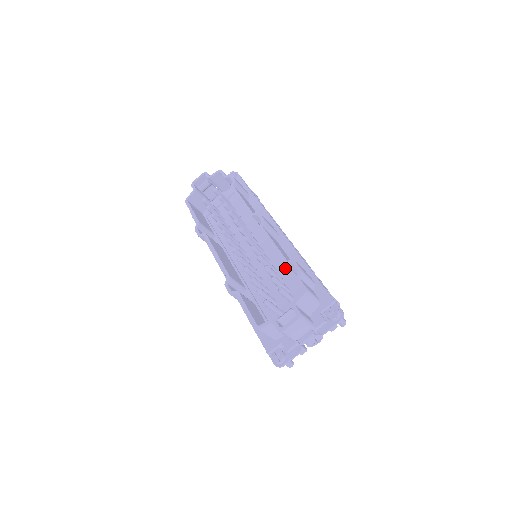
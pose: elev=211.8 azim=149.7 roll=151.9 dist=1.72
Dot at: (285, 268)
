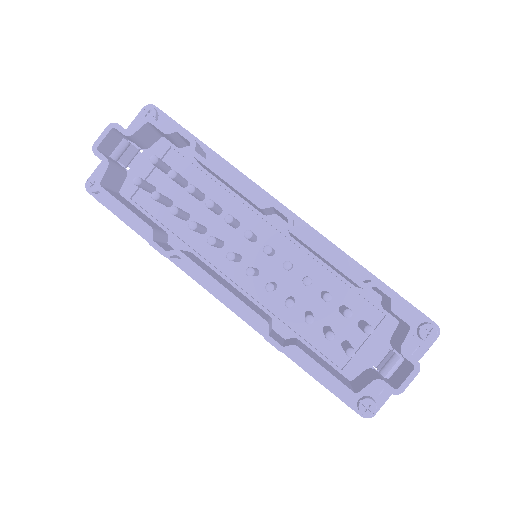
Dot at: (325, 274)
